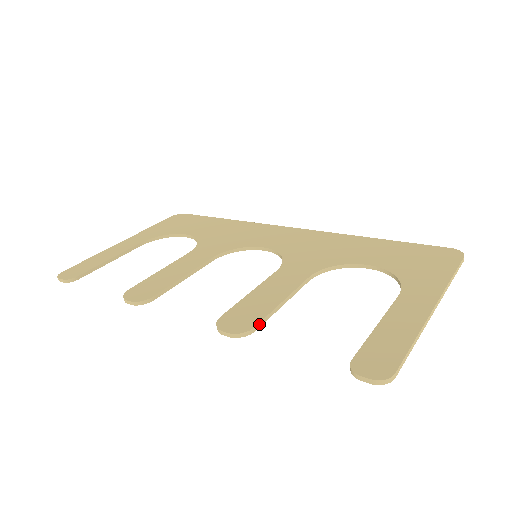
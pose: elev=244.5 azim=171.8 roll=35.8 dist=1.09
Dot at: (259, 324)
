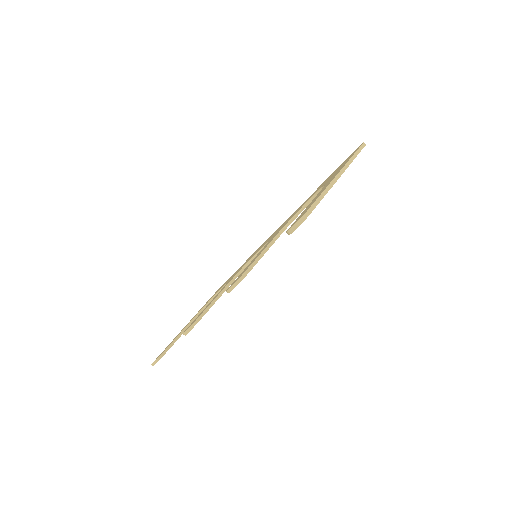
Dot at: (248, 269)
